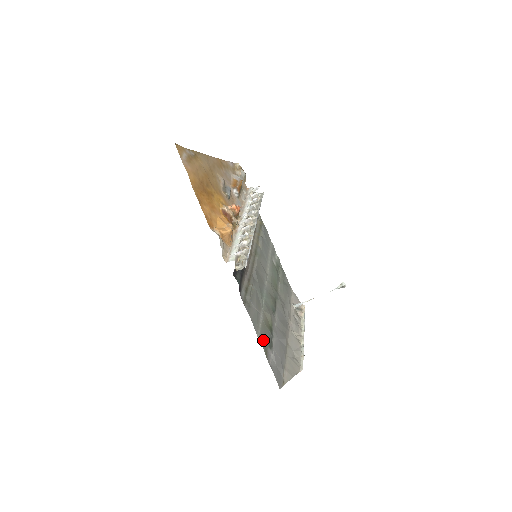
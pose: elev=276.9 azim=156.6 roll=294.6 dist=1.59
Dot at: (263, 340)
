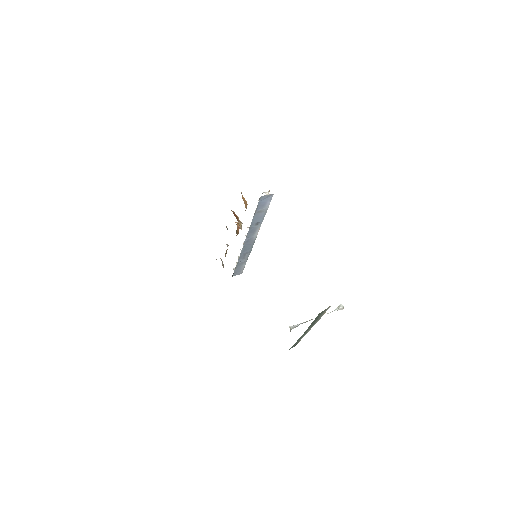
Dot at: occluded
